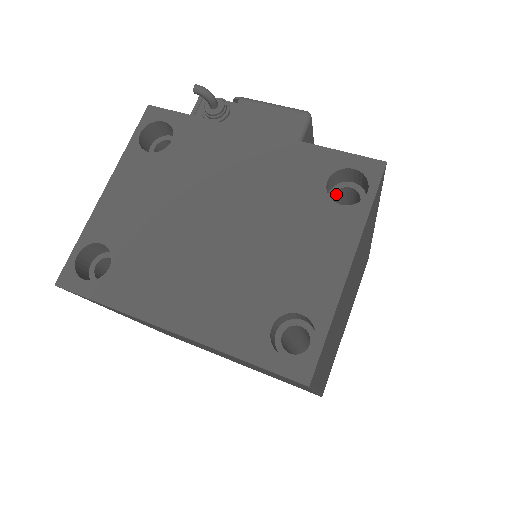
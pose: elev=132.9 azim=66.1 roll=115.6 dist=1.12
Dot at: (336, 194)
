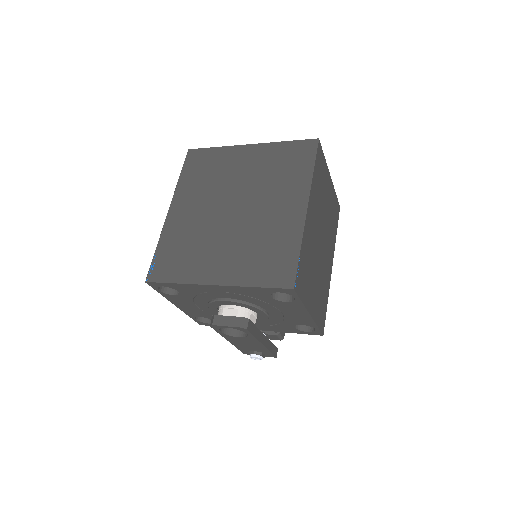
Dot at: occluded
